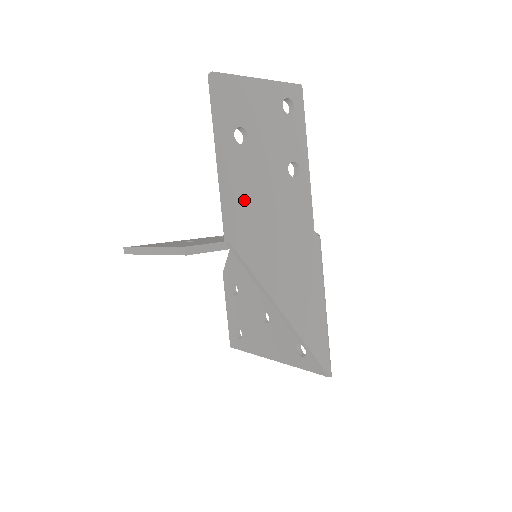
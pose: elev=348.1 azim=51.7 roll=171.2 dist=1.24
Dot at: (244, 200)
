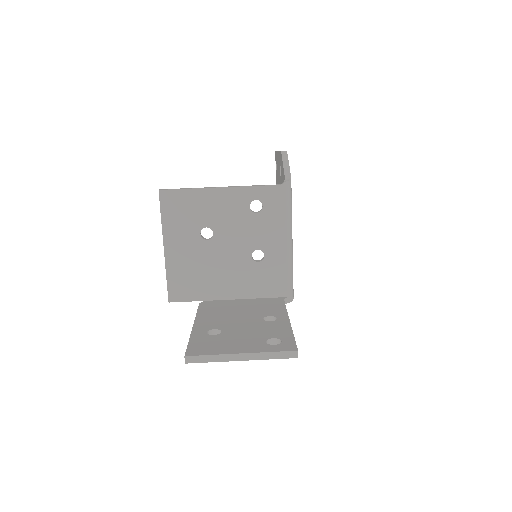
Dot at: occluded
